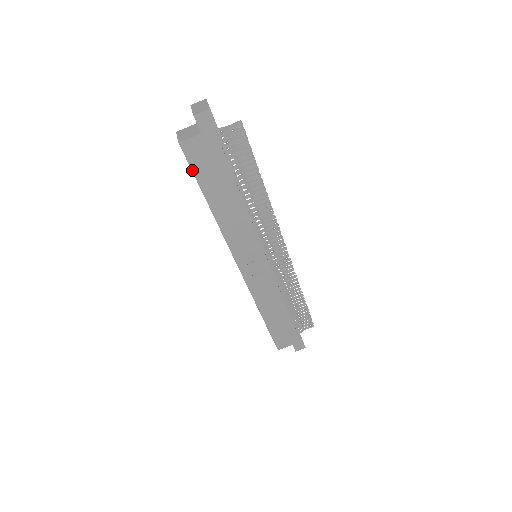
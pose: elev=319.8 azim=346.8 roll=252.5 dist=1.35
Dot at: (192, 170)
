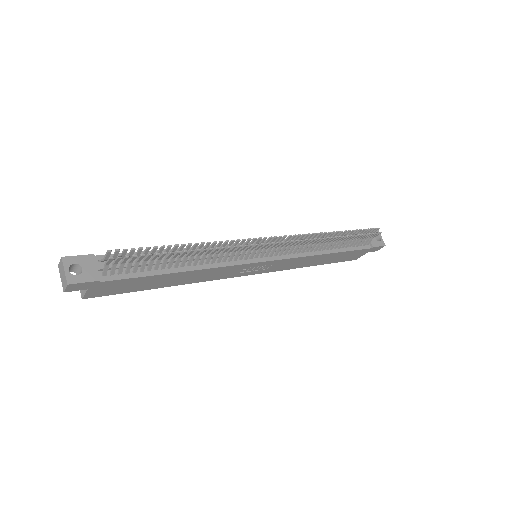
Dot at: occluded
